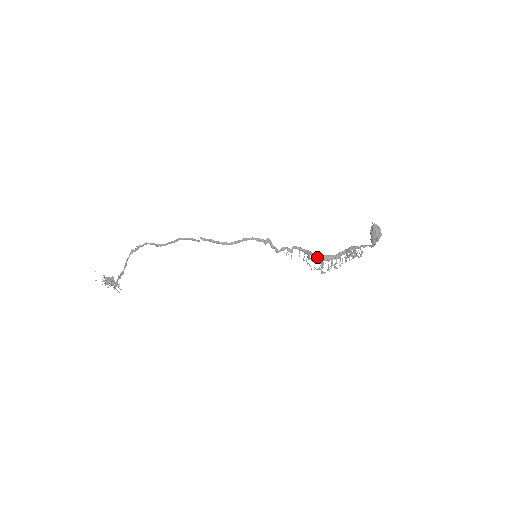
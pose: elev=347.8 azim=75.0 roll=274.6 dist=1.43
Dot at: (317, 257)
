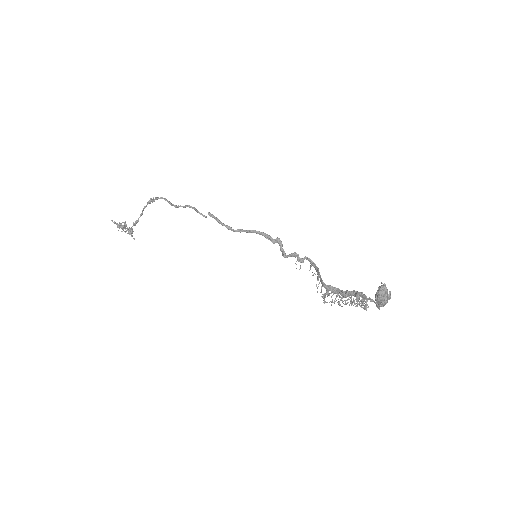
Dot at: (322, 283)
